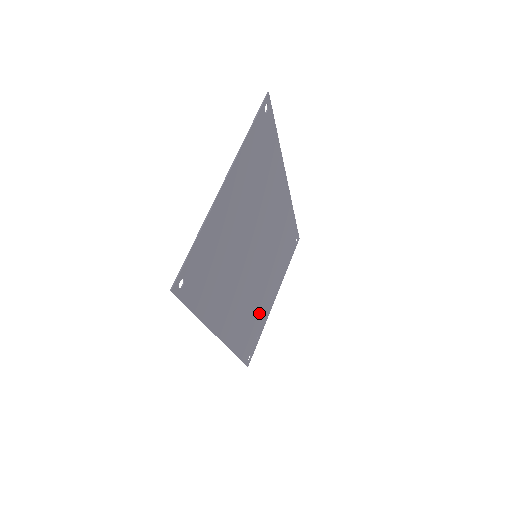
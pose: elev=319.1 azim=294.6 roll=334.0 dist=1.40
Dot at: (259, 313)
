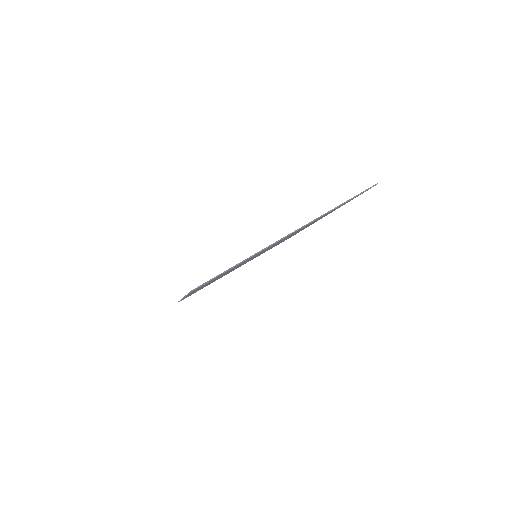
Dot at: occluded
